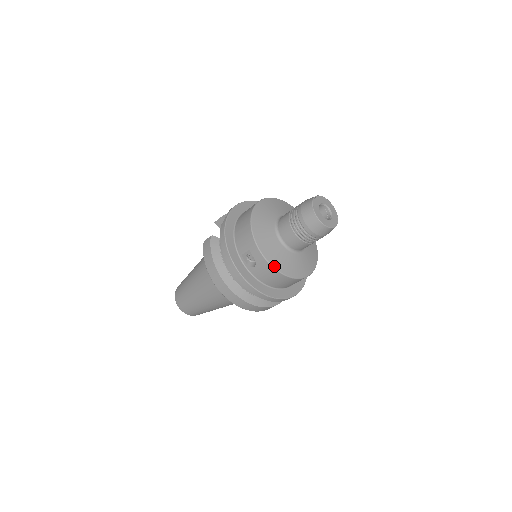
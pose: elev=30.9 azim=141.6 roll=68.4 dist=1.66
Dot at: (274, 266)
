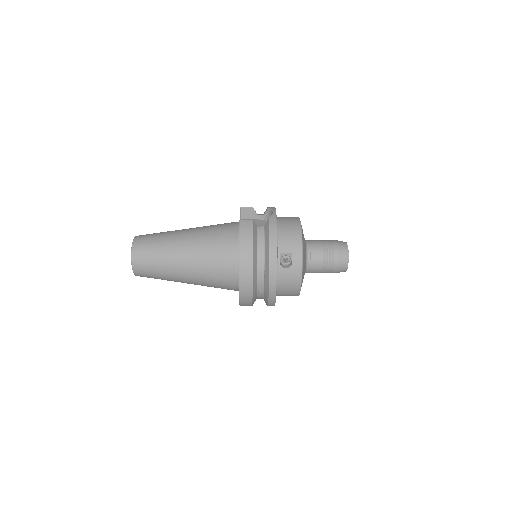
Dot at: (302, 277)
